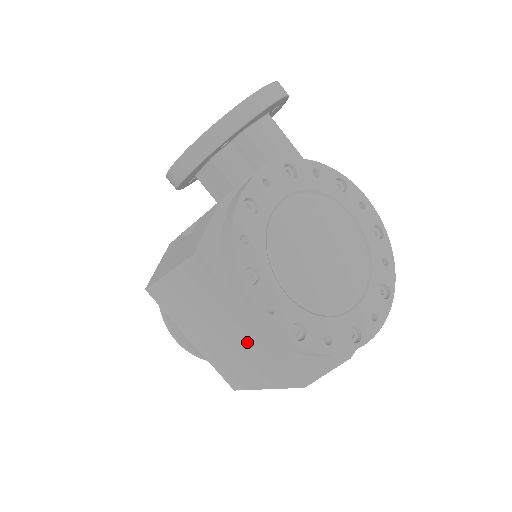
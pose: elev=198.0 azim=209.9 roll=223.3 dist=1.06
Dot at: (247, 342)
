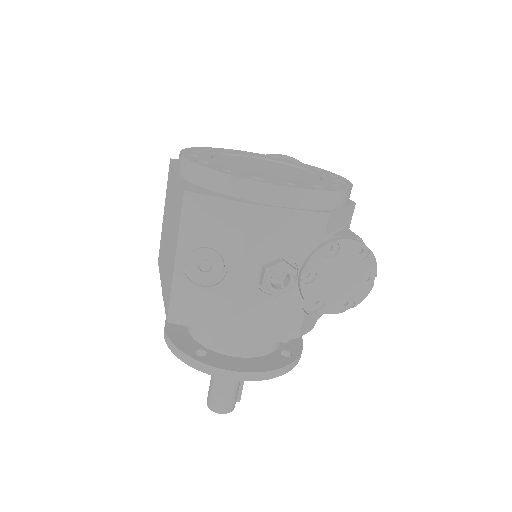
Dot at: (174, 202)
